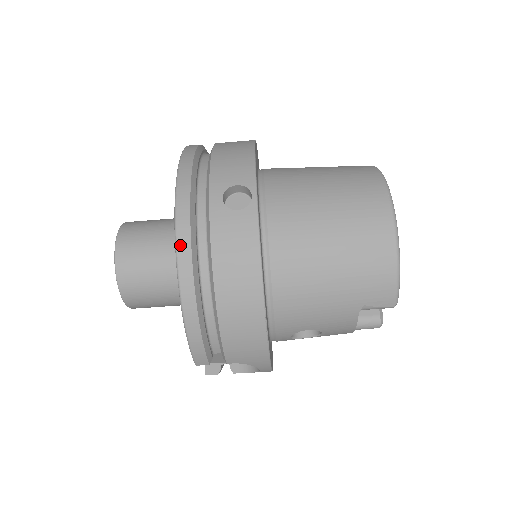
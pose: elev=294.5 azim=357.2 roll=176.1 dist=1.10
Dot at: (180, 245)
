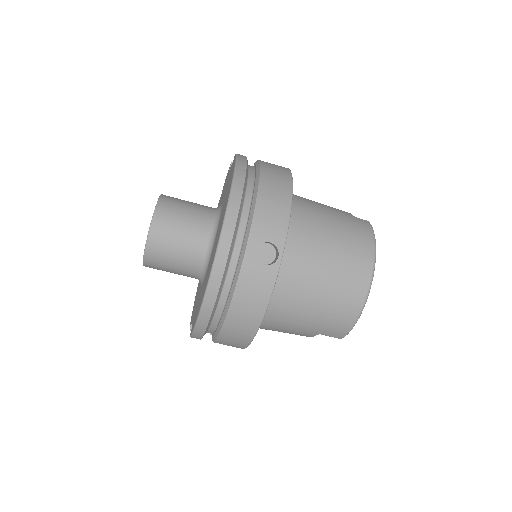
Dot at: (214, 277)
